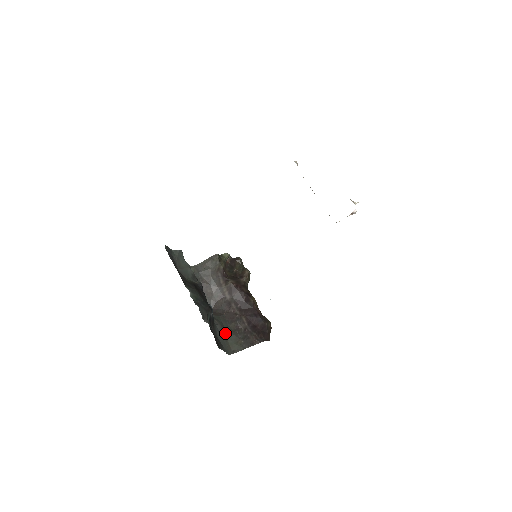
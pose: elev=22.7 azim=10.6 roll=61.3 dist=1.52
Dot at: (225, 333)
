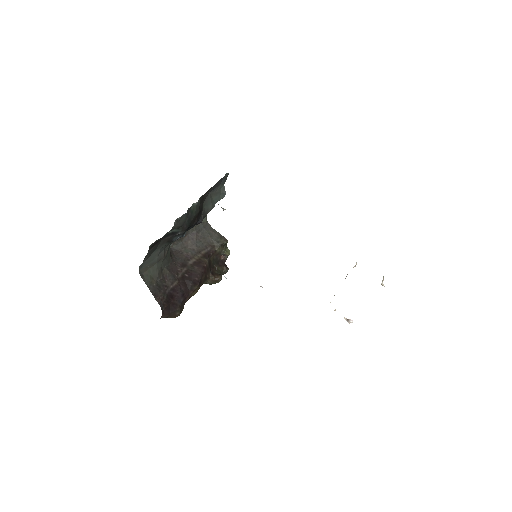
Dot at: (158, 262)
